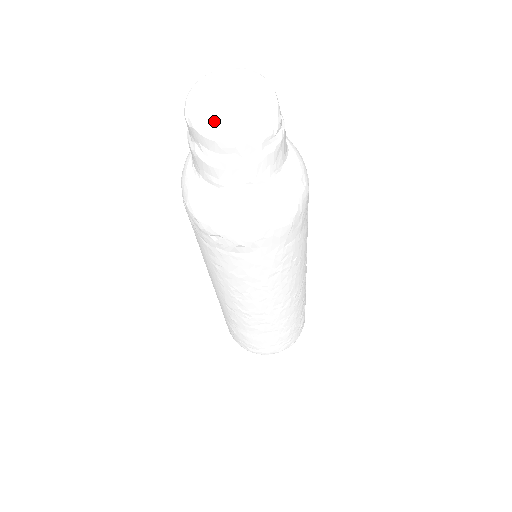
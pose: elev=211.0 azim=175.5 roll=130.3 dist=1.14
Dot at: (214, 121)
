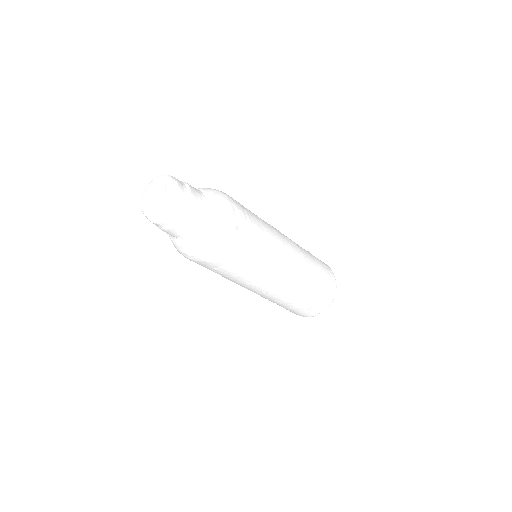
Dot at: (142, 207)
